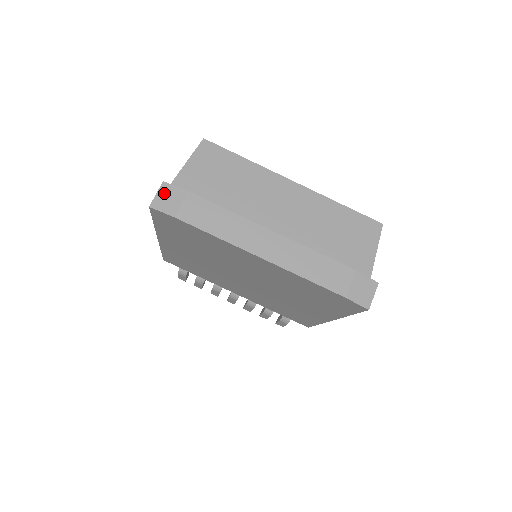
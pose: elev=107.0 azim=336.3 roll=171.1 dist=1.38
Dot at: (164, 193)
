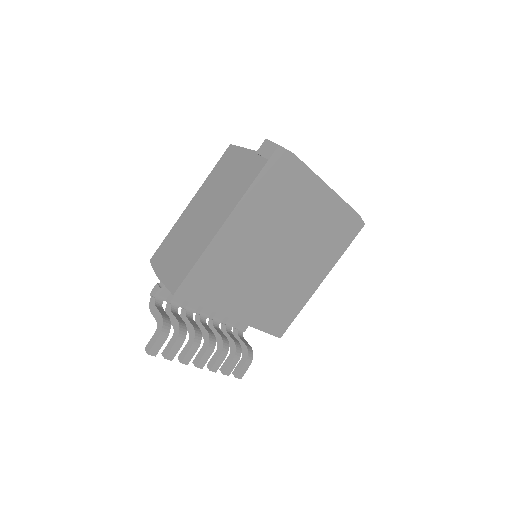
Dot at: occluded
